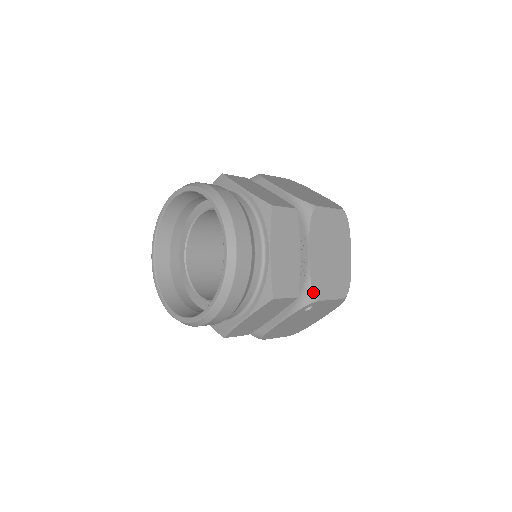
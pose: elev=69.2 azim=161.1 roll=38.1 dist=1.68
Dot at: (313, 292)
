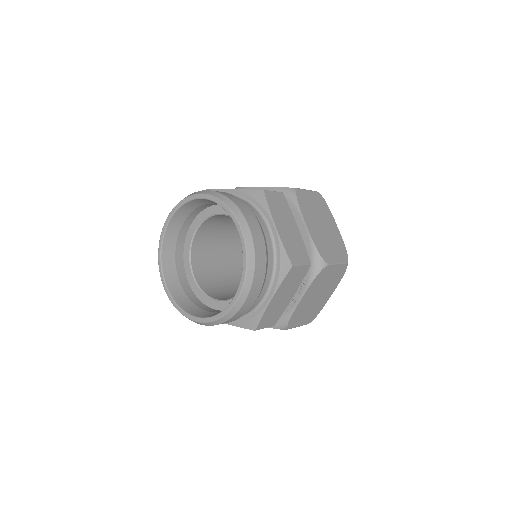
Dot at: (287, 325)
